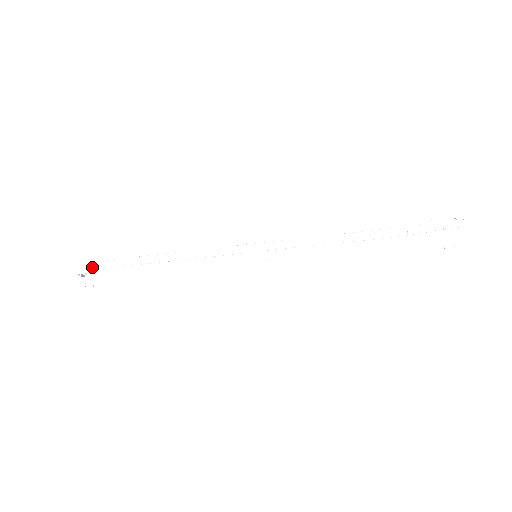
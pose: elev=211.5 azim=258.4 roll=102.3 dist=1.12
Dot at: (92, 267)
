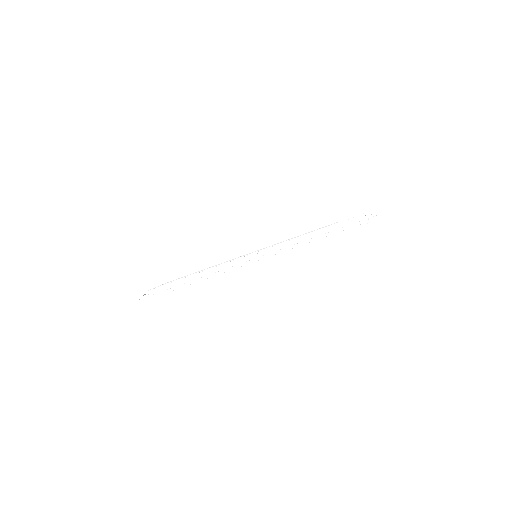
Dot at: (154, 288)
